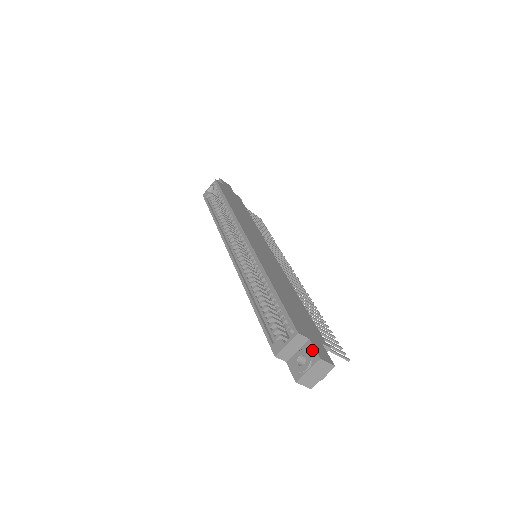
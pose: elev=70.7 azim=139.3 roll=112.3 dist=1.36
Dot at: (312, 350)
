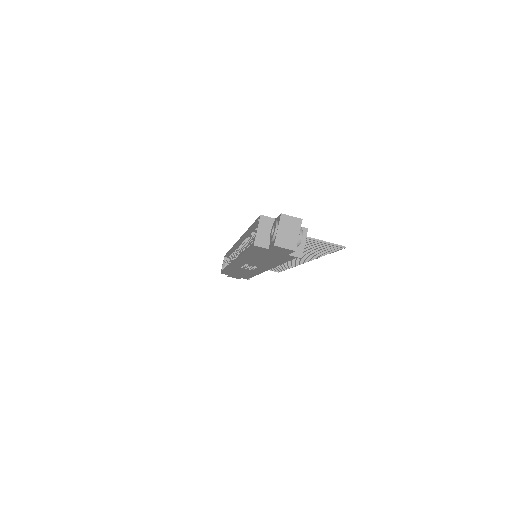
Dot at: (277, 219)
